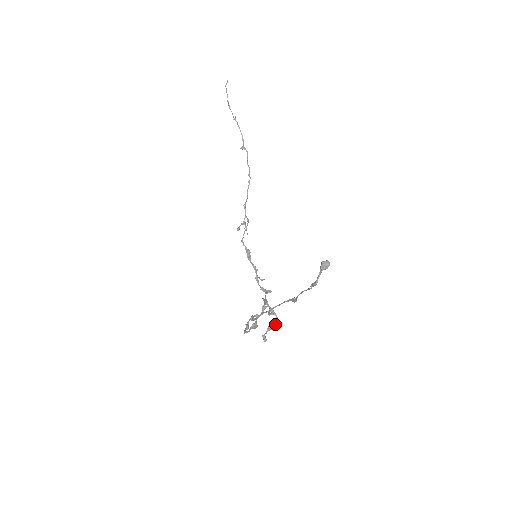
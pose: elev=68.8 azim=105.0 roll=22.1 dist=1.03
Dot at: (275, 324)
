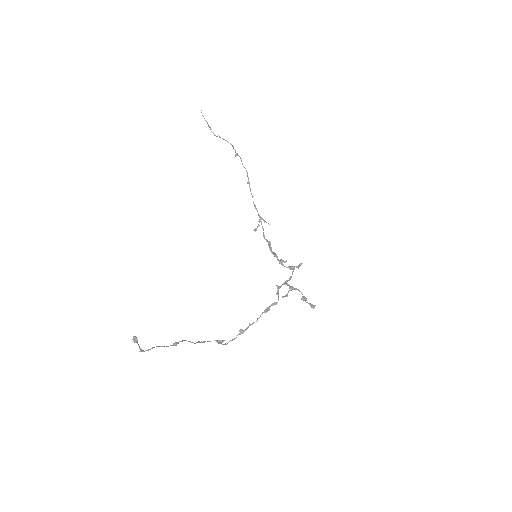
Dot at: (303, 296)
